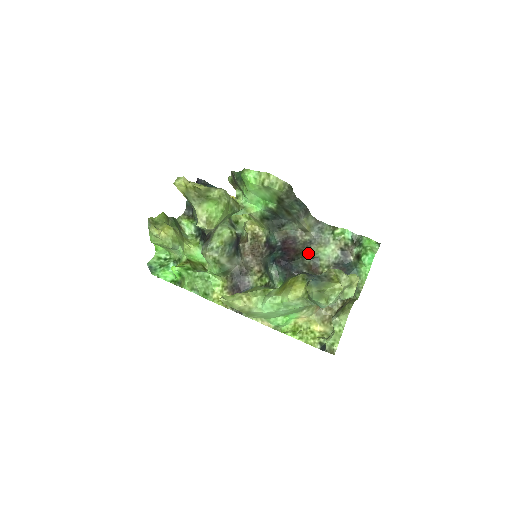
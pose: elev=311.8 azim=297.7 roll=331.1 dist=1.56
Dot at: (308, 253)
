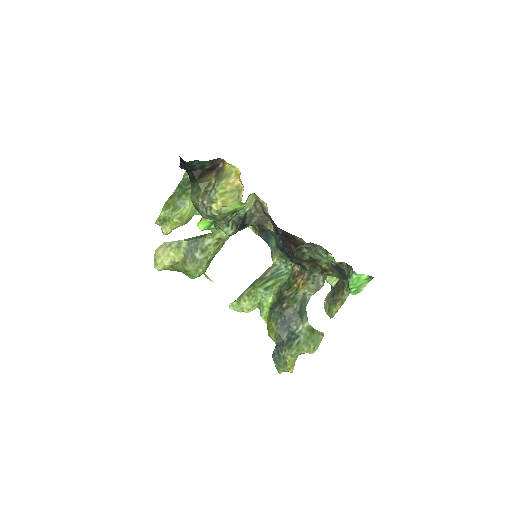
Dot at: (307, 252)
